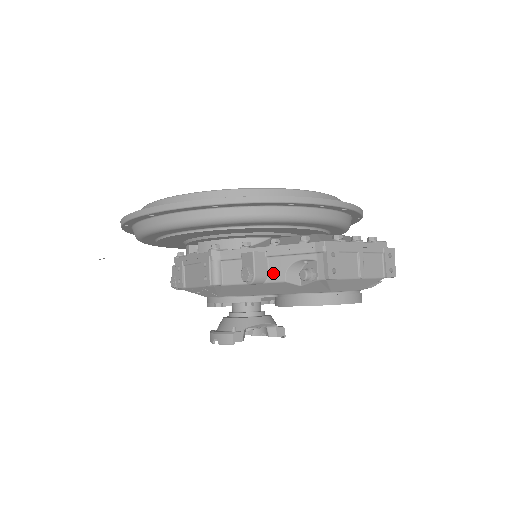
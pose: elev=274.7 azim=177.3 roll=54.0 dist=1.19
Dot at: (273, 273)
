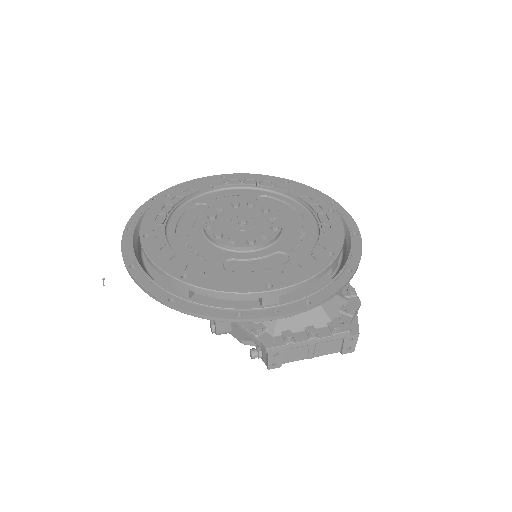
Dot at: (234, 333)
